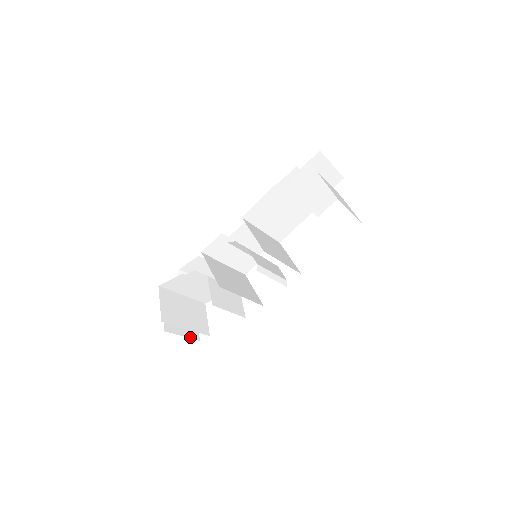
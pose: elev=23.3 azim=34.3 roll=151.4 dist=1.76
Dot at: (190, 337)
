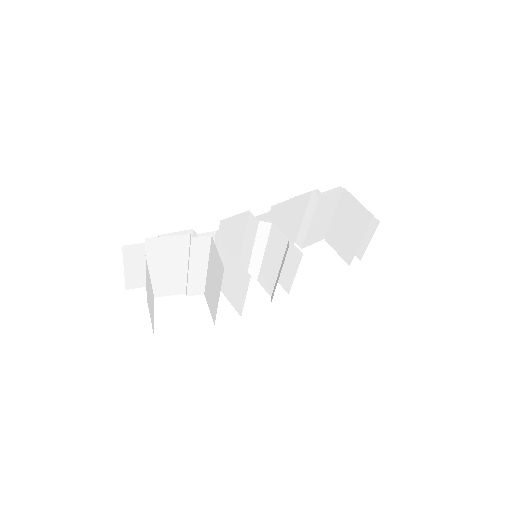
Dot at: occluded
